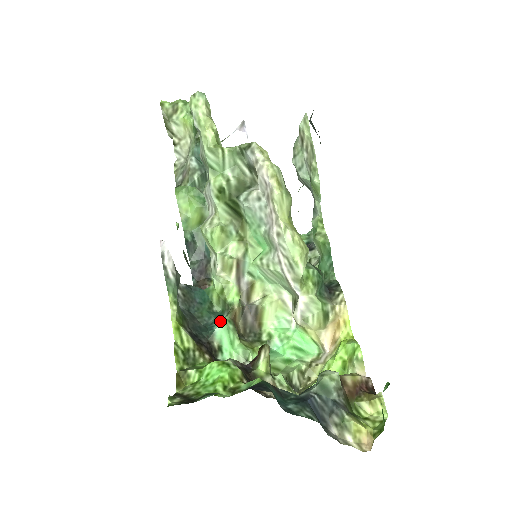
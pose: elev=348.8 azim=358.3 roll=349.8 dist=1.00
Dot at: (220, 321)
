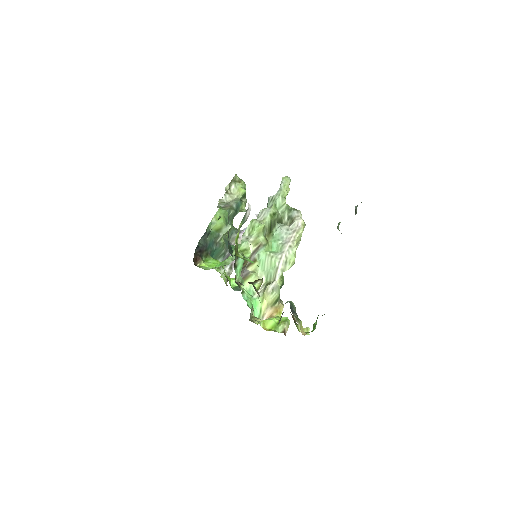
Dot at: occluded
